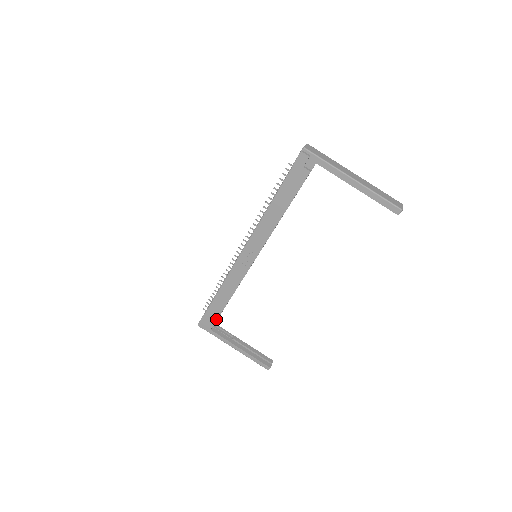
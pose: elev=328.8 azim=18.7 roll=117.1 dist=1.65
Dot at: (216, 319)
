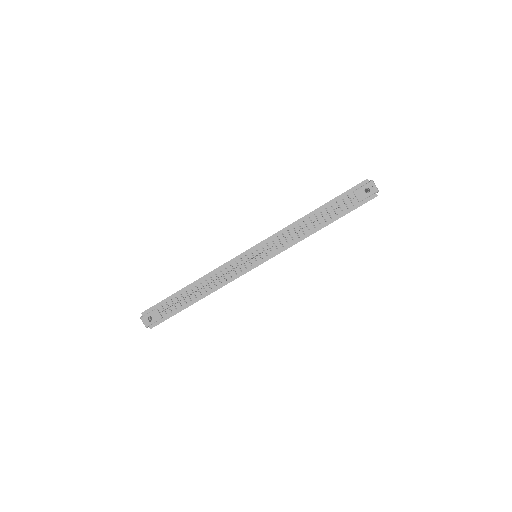
Dot at: occluded
